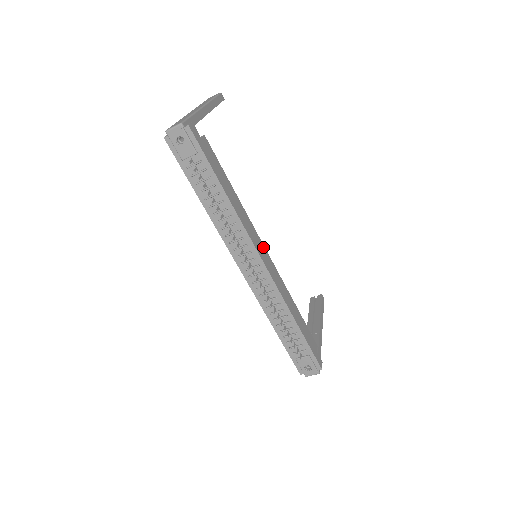
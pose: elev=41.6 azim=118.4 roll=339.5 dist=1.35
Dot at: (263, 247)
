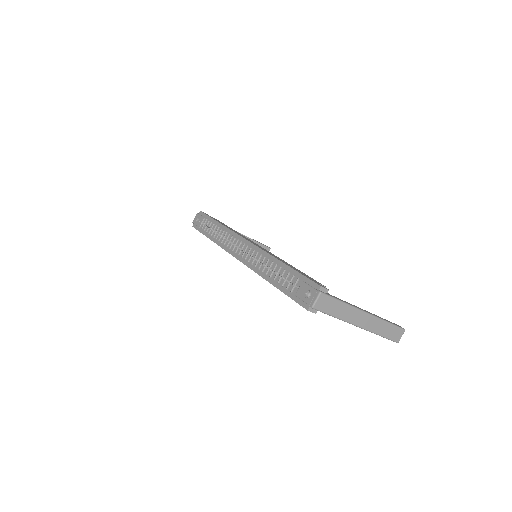
Dot at: occluded
